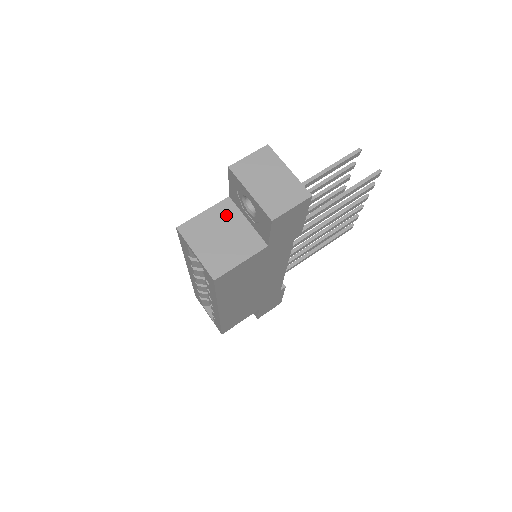
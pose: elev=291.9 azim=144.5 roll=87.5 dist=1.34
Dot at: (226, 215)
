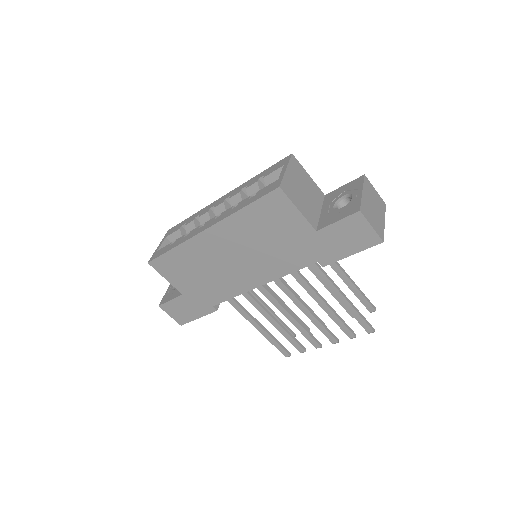
Dot at: (316, 193)
